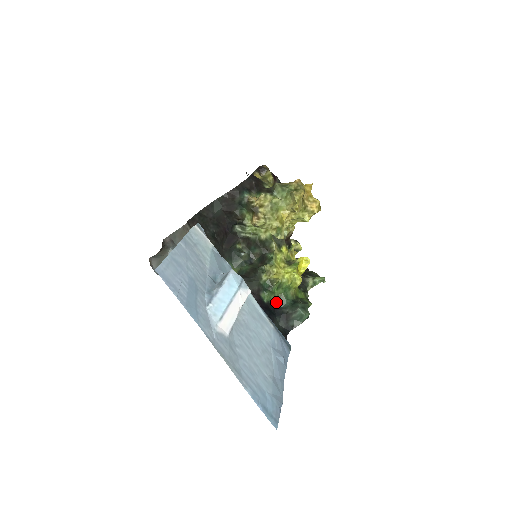
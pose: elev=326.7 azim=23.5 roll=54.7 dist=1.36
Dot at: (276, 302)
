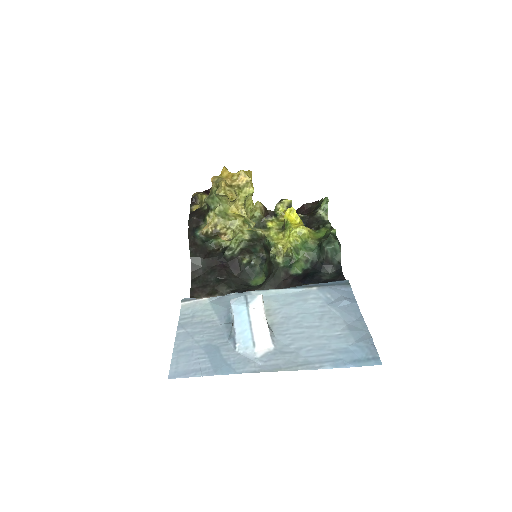
Dot at: (309, 262)
